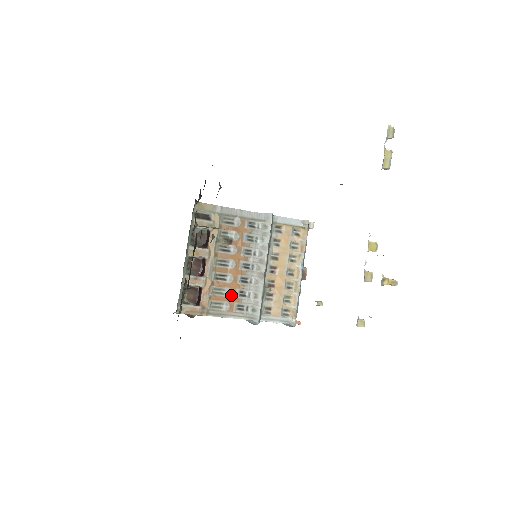
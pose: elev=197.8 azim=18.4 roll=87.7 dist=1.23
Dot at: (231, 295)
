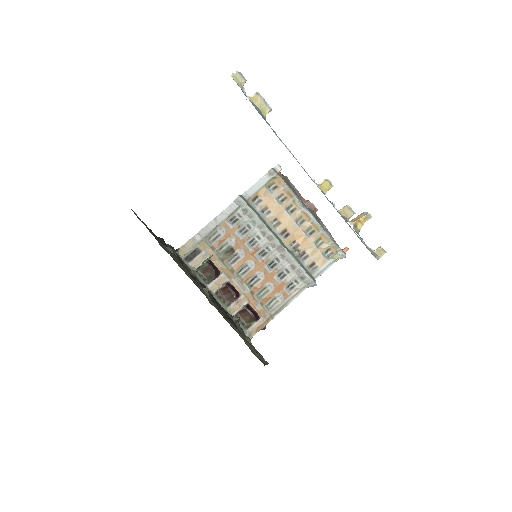
Dot at: (274, 286)
